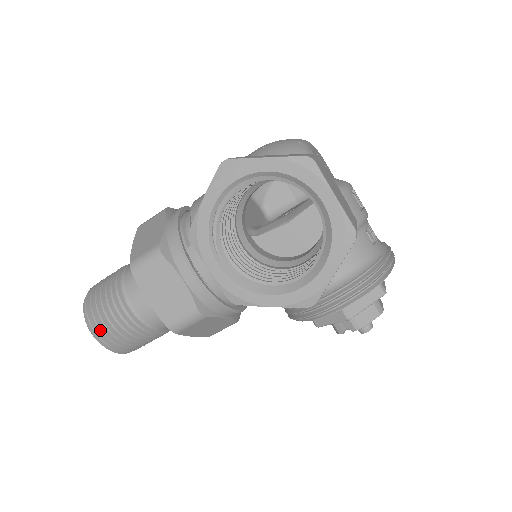
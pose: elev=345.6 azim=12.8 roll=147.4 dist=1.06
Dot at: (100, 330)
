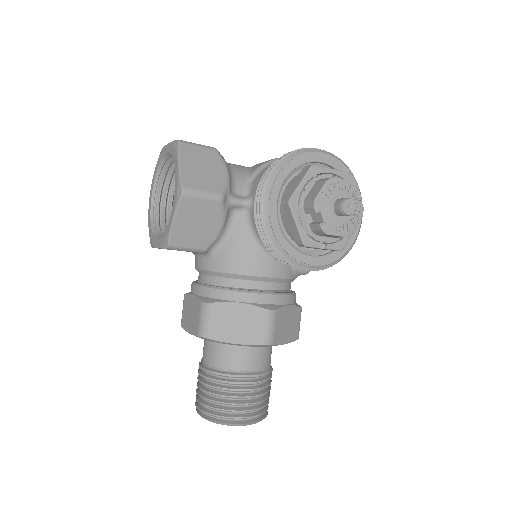
Dot at: (201, 405)
